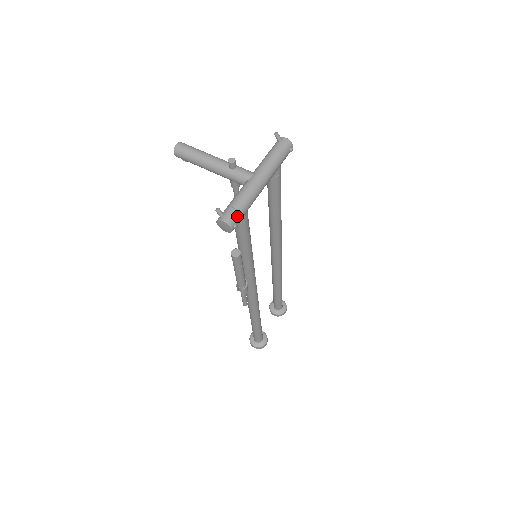
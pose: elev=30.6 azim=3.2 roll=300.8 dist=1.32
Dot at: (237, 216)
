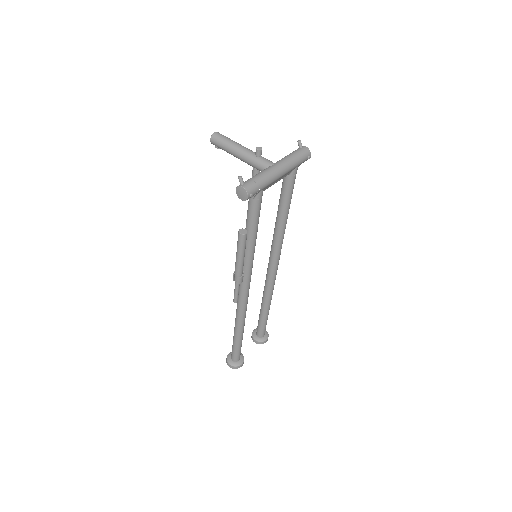
Dot at: (255, 187)
